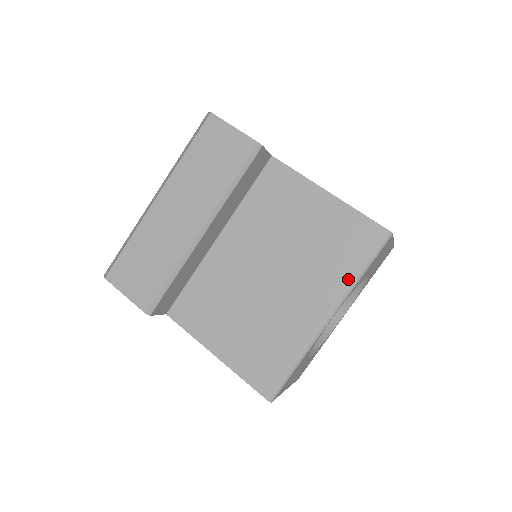
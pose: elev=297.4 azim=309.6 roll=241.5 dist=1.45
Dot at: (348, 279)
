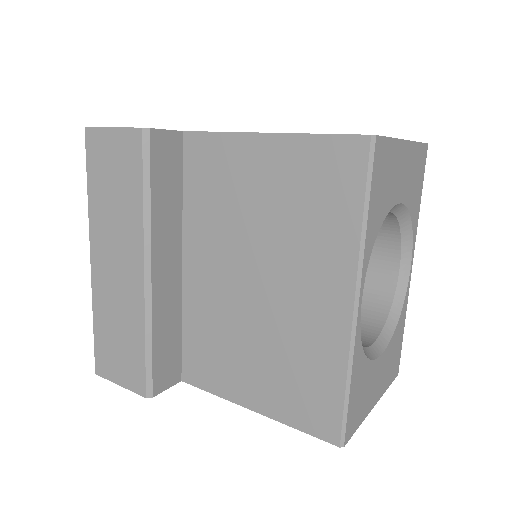
Dot at: (350, 236)
